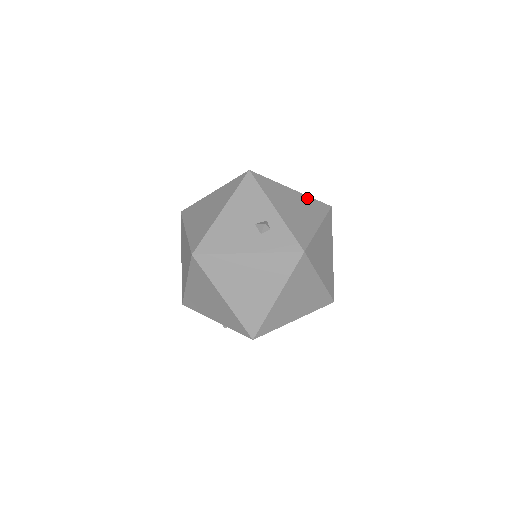
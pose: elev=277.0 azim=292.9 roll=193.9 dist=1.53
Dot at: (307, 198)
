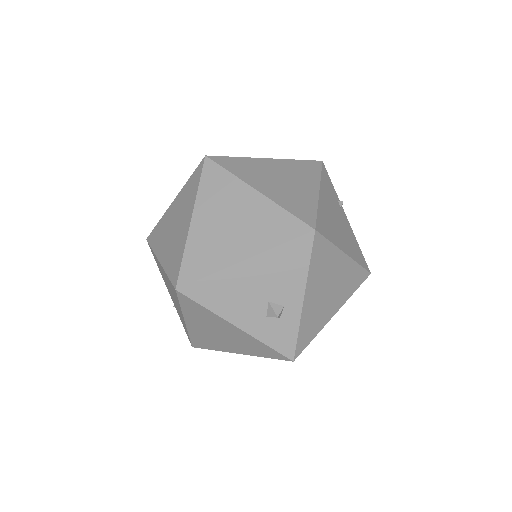
Dot at: (353, 267)
